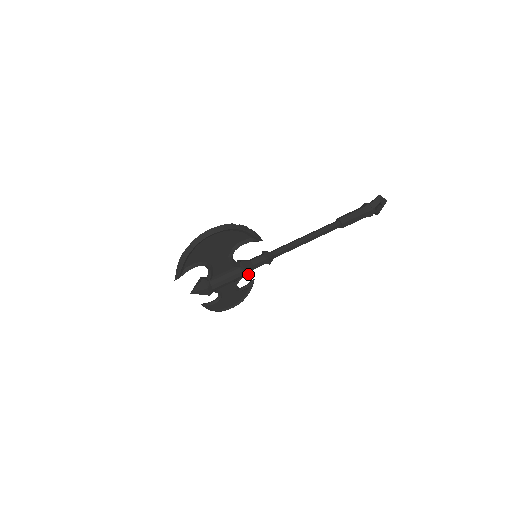
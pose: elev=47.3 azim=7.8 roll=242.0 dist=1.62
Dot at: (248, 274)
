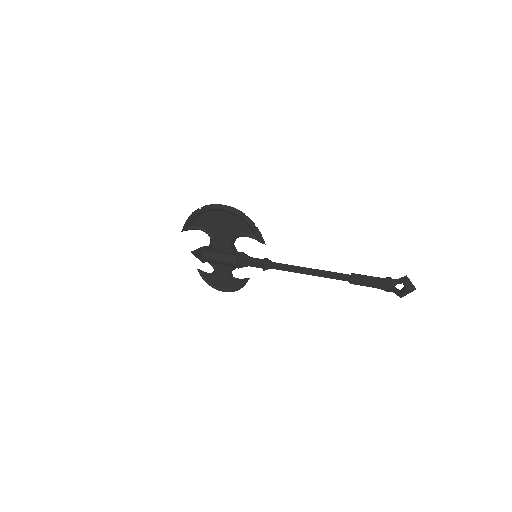
Dot at: (241, 266)
